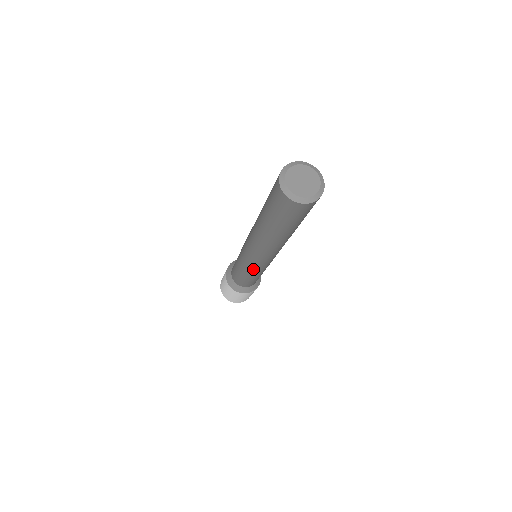
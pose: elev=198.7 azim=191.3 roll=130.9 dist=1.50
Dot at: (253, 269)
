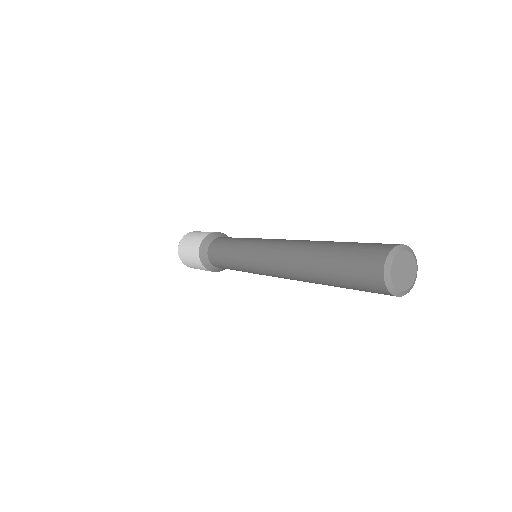
Dot at: (245, 265)
